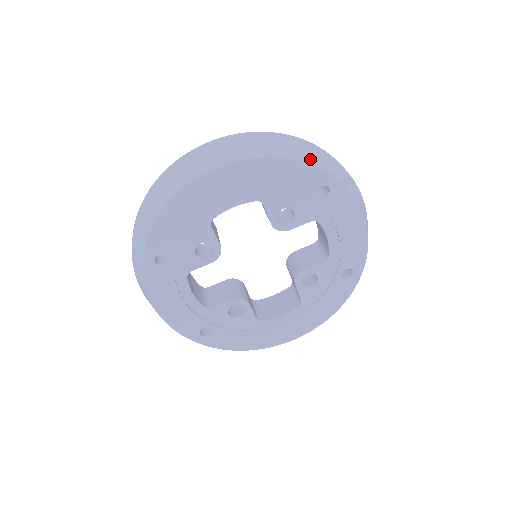
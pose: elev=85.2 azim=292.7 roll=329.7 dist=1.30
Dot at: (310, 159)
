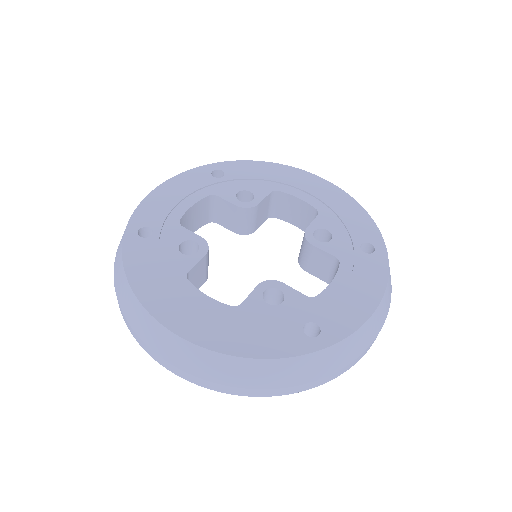
Dot at: occluded
